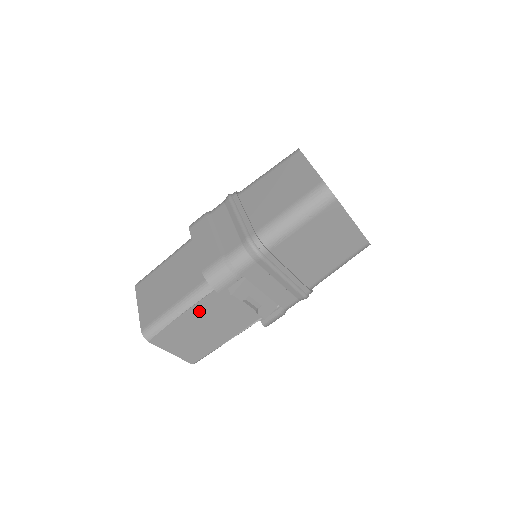
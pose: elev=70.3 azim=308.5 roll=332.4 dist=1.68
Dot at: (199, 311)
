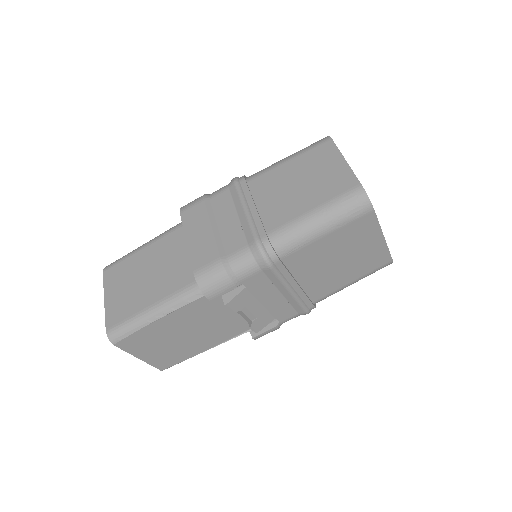
Dot at: (181, 317)
